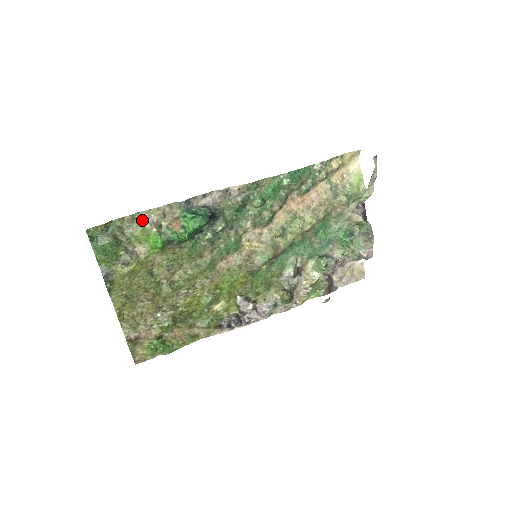
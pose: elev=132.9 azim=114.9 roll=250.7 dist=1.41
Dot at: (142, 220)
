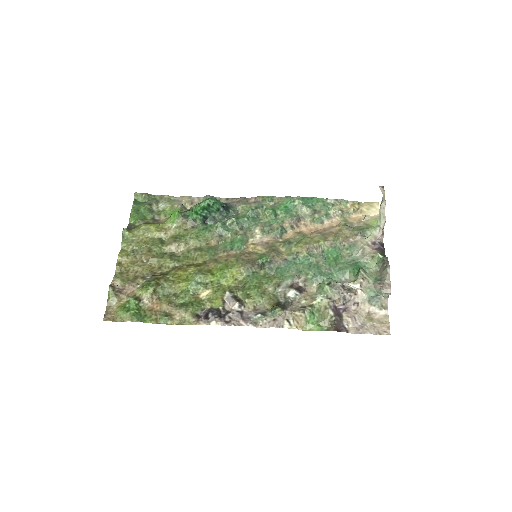
Dot at: (175, 202)
